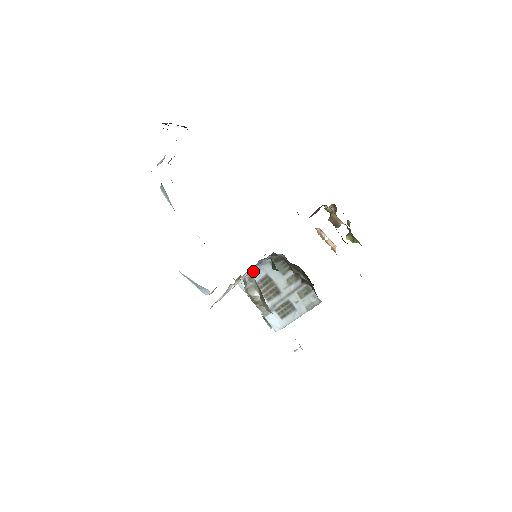
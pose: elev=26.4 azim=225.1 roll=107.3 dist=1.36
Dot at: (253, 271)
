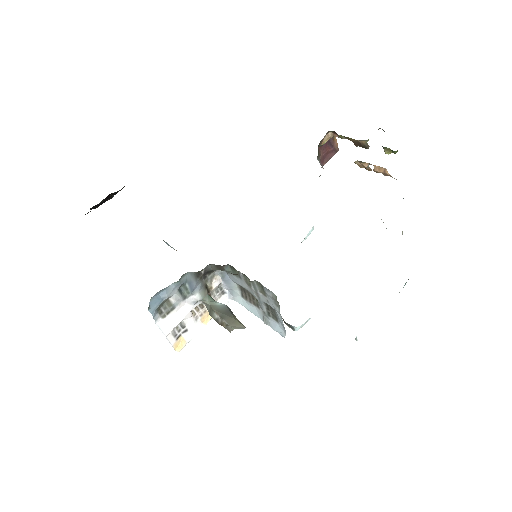
Dot at: (197, 296)
